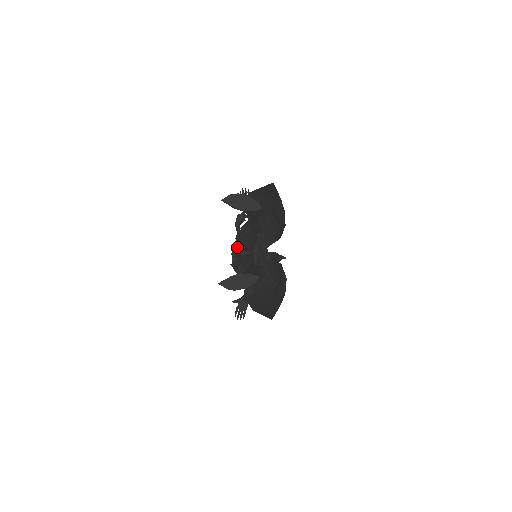
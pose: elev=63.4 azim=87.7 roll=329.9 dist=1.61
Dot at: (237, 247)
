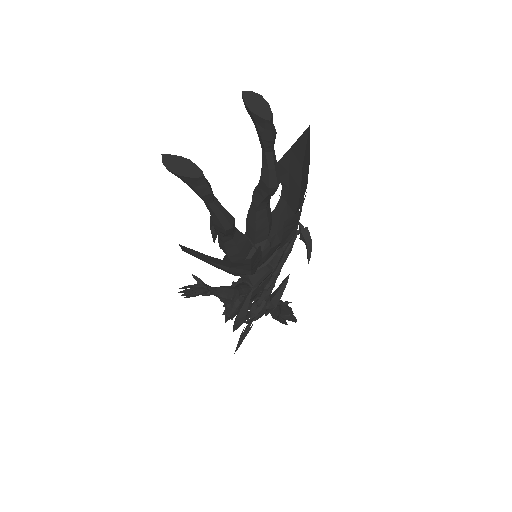
Dot at: occluded
